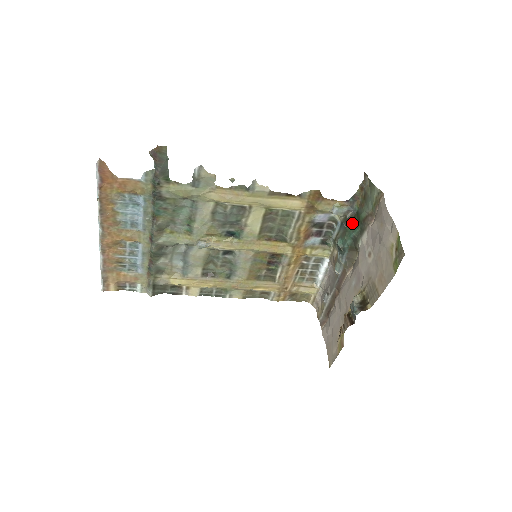
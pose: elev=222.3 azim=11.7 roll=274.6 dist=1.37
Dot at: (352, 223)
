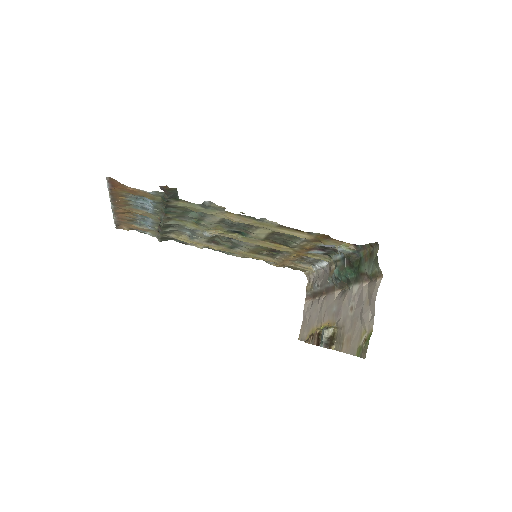
Dot at: (352, 266)
